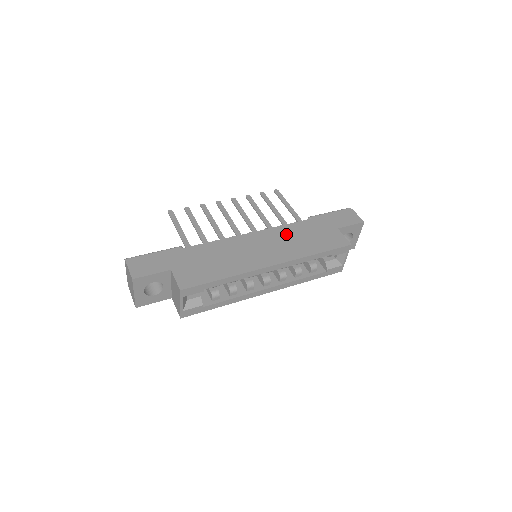
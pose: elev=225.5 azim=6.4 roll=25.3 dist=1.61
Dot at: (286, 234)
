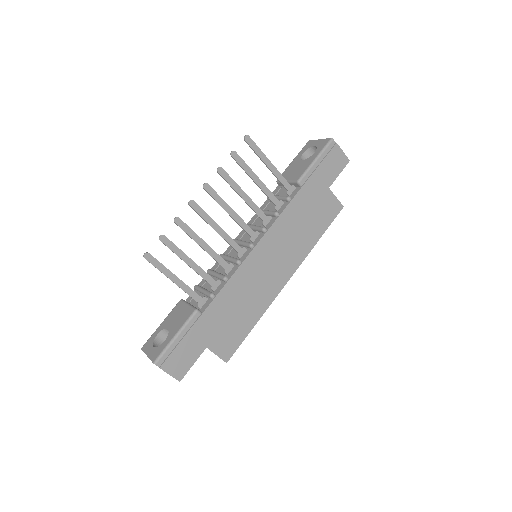
Dot at: (287, 228)
